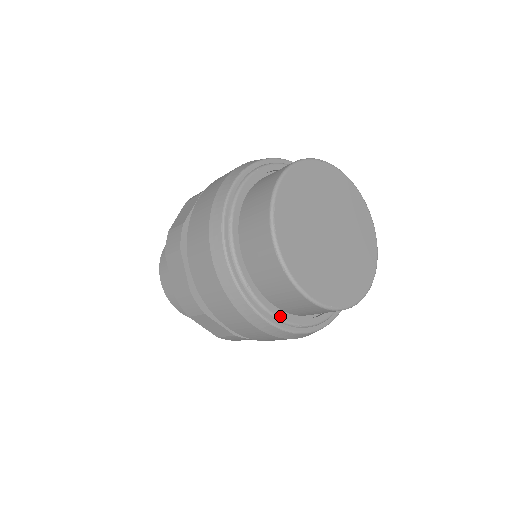
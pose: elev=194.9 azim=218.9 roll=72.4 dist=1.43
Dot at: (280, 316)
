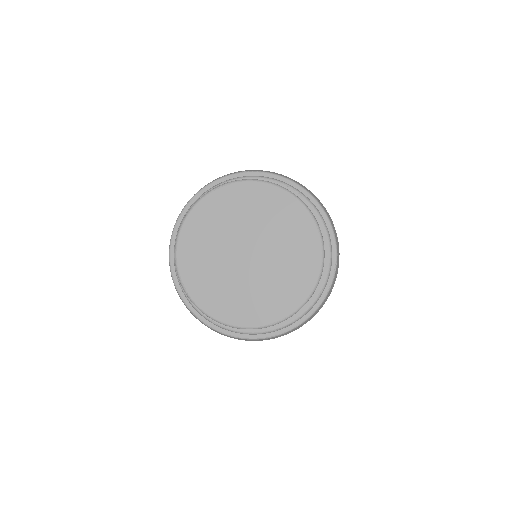
Dot at: (255, 331)
